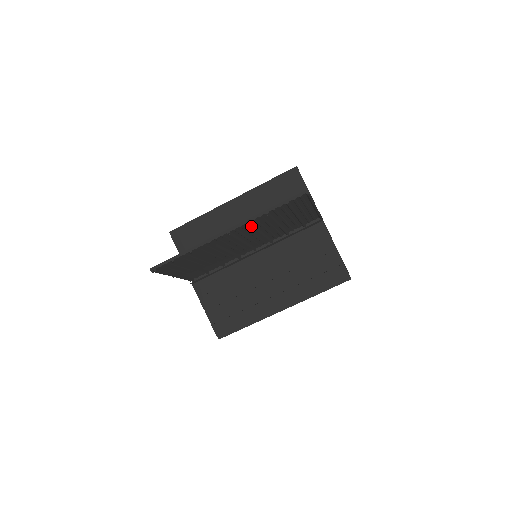
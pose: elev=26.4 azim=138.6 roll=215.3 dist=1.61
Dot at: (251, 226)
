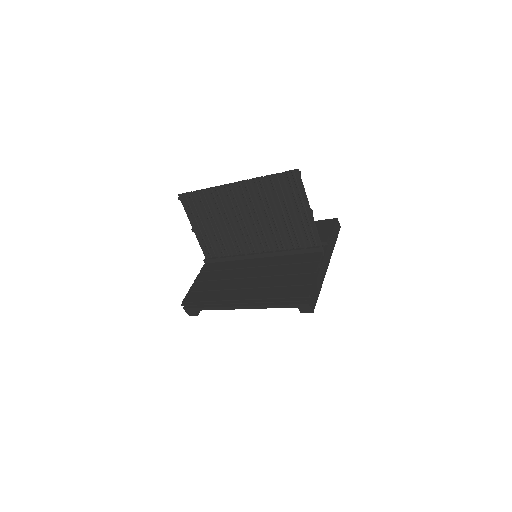
Dot at: (251, 186)
